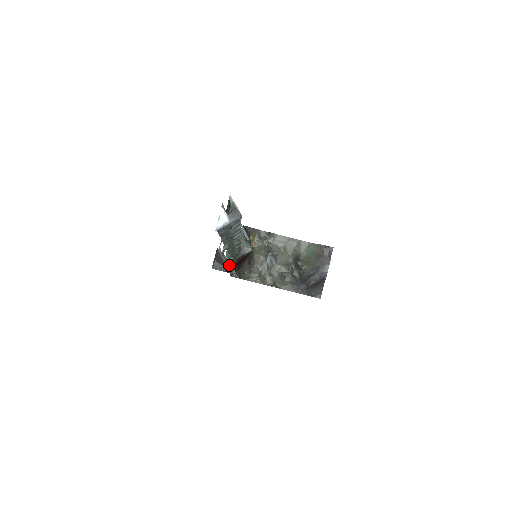
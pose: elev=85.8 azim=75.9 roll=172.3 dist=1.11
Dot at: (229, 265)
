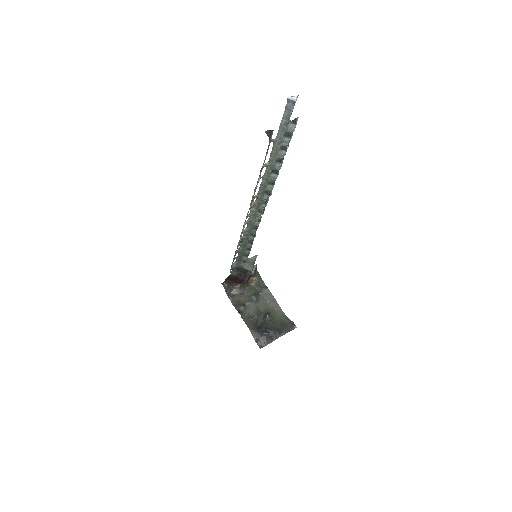
Dot at: occluded
